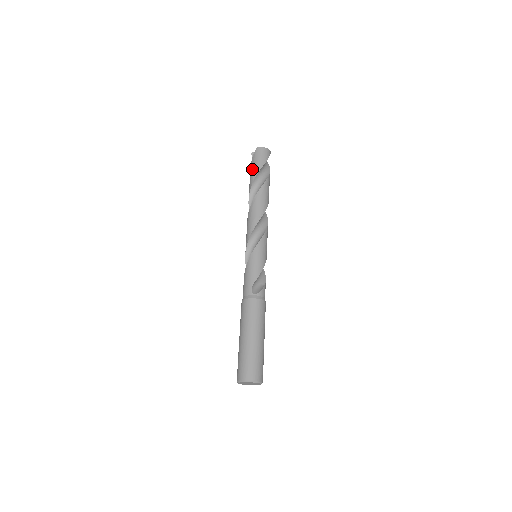
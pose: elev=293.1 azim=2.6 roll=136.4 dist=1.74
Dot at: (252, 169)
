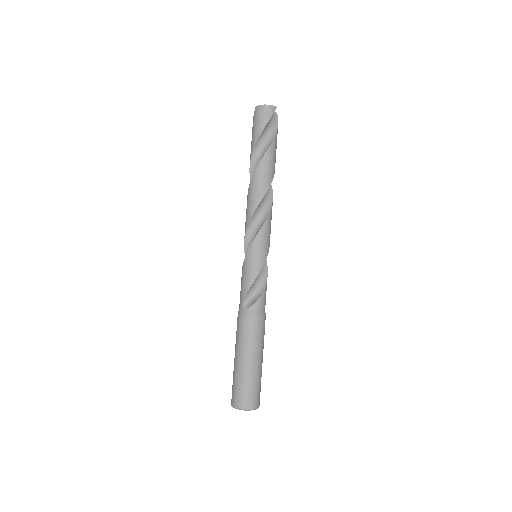
Dot at: occluded
